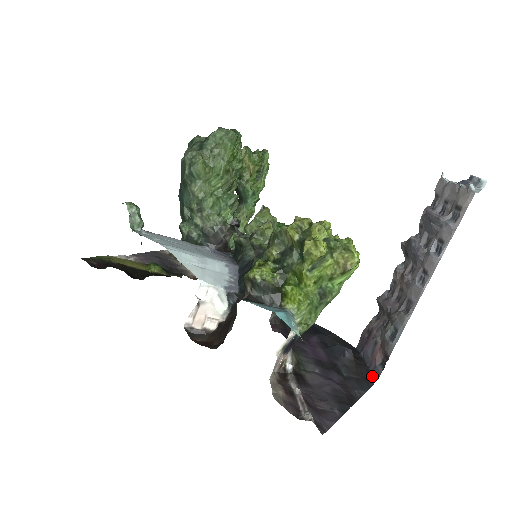
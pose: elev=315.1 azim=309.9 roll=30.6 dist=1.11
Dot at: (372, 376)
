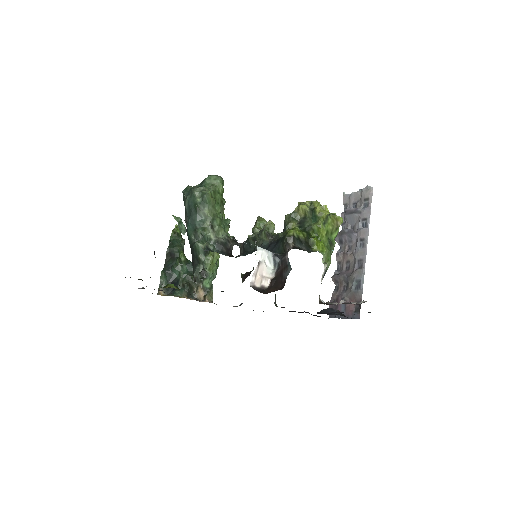
Dot at: occluded
